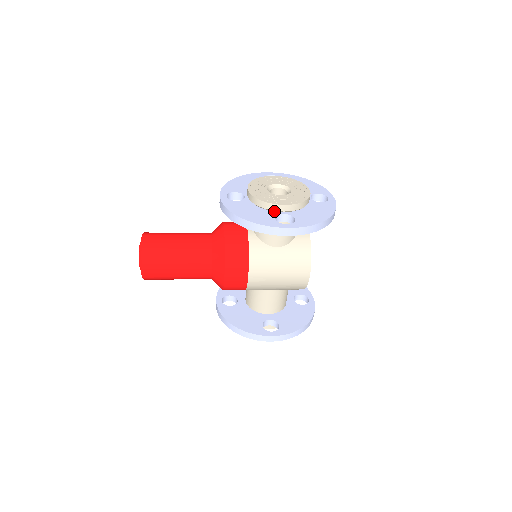
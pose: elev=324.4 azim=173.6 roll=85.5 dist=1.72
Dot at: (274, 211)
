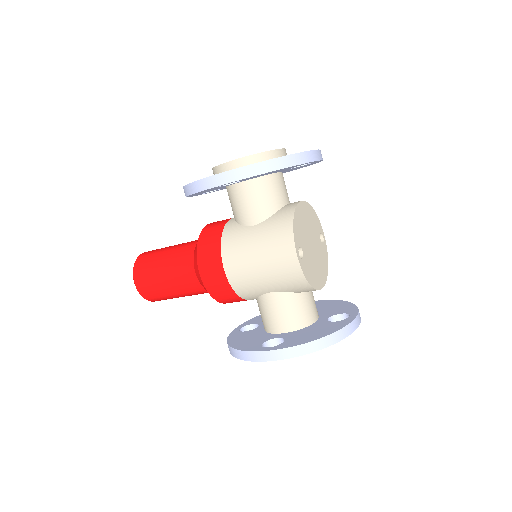
Dot at: occluded
